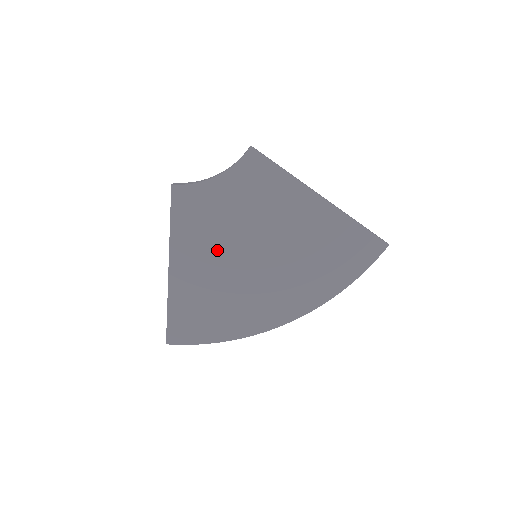
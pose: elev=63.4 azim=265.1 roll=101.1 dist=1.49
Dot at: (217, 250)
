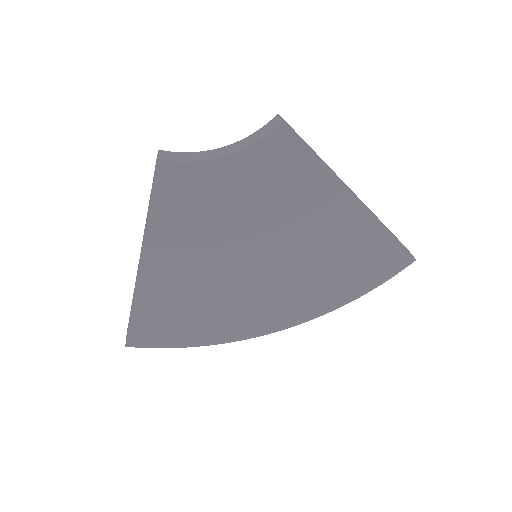
Dot at: (209, 249)
